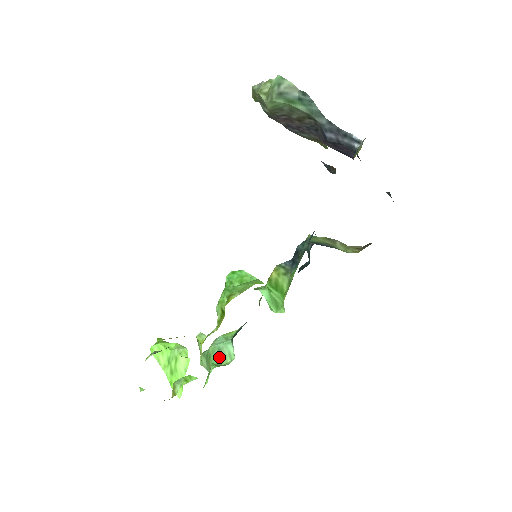
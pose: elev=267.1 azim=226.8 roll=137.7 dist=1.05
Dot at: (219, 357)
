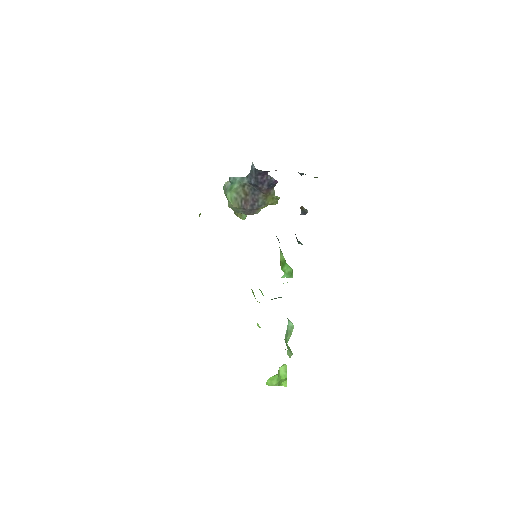
Dot at: (288, 336)
